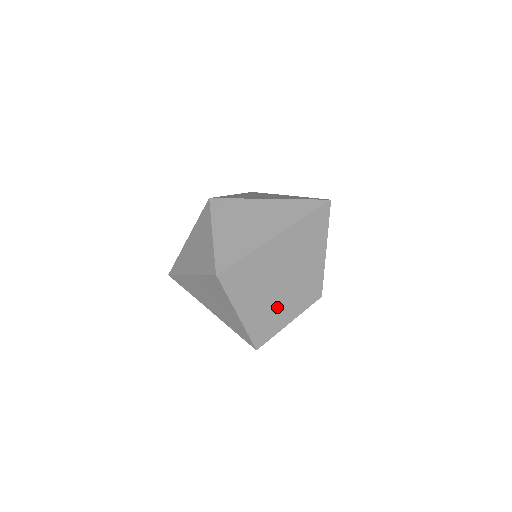
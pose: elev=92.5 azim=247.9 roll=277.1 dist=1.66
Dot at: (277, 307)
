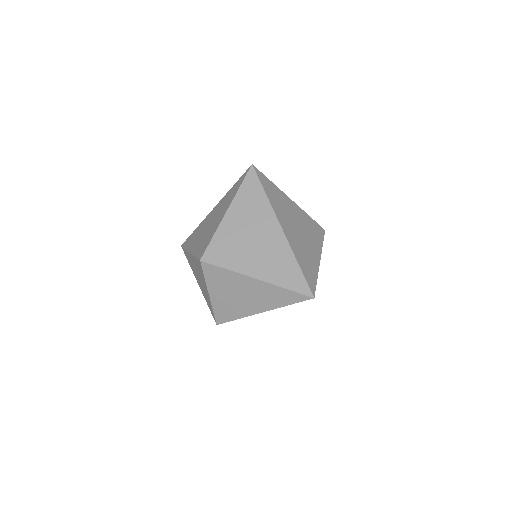
Dot at: occluded
